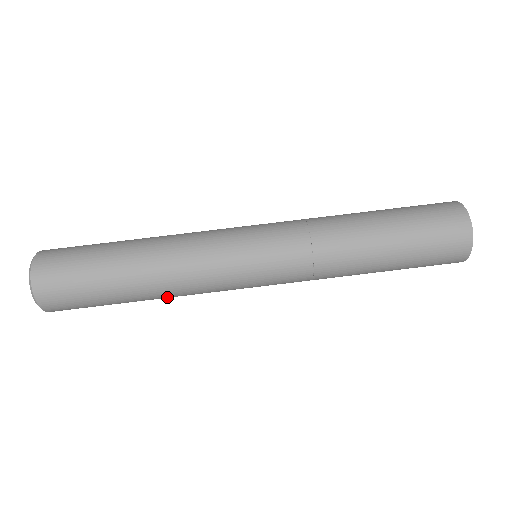
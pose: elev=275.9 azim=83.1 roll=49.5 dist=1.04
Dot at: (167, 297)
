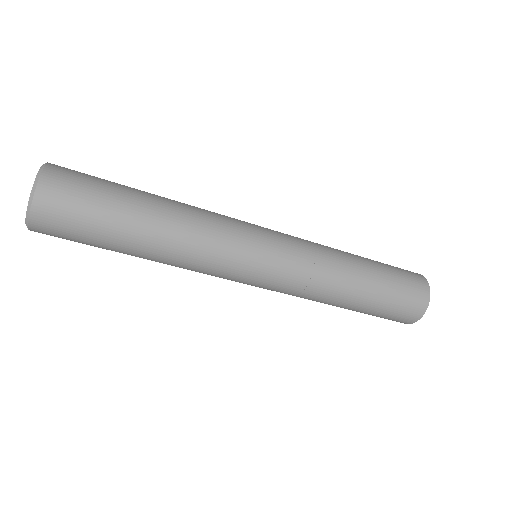
Dot at: occluded
